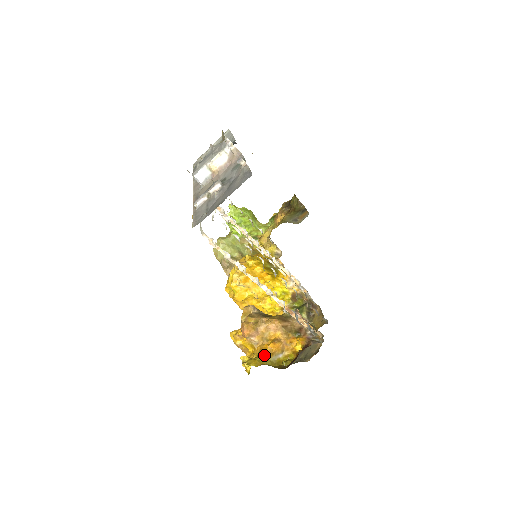
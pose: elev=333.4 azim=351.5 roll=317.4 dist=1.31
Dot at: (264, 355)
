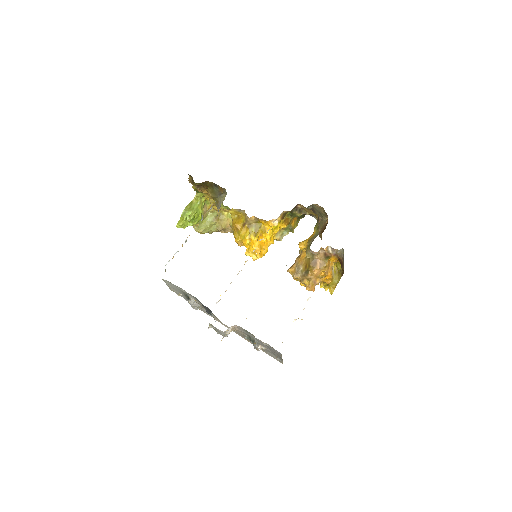
Dot at: (330, 283)
